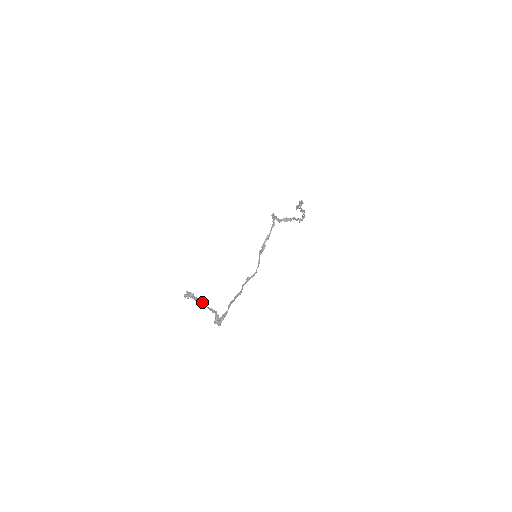
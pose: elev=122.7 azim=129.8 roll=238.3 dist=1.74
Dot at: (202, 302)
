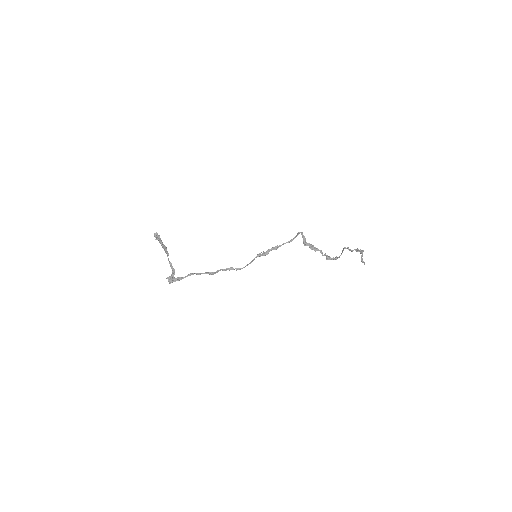
Dot at: (166, 252)
